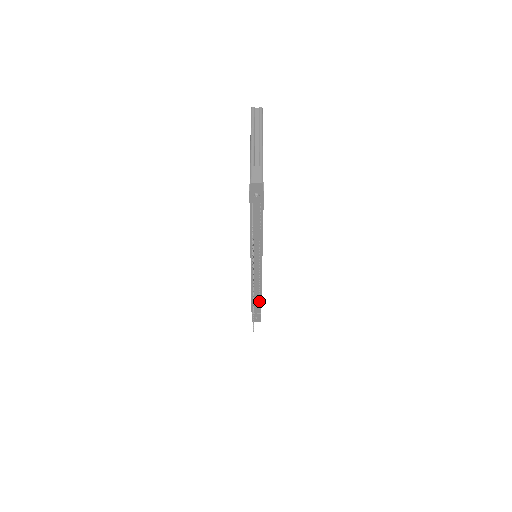
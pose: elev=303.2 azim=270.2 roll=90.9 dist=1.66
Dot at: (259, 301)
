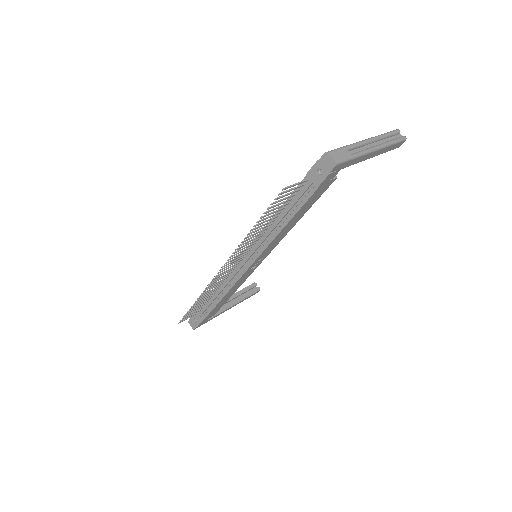
Dot at: (213, 305)
